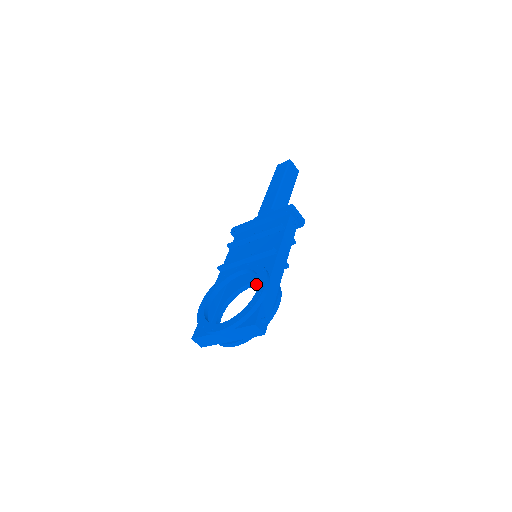
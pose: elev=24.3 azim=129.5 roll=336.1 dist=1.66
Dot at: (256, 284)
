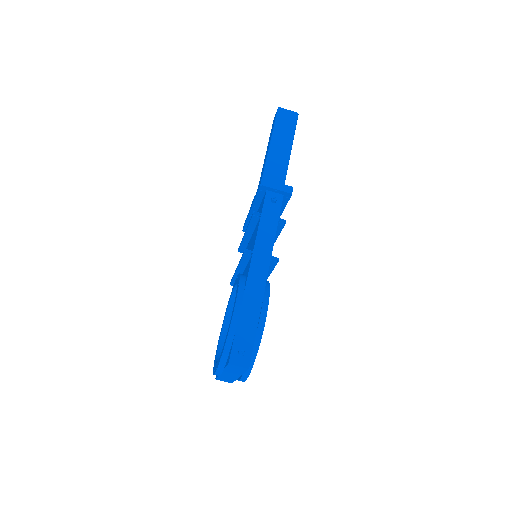
Dot at: occluded
